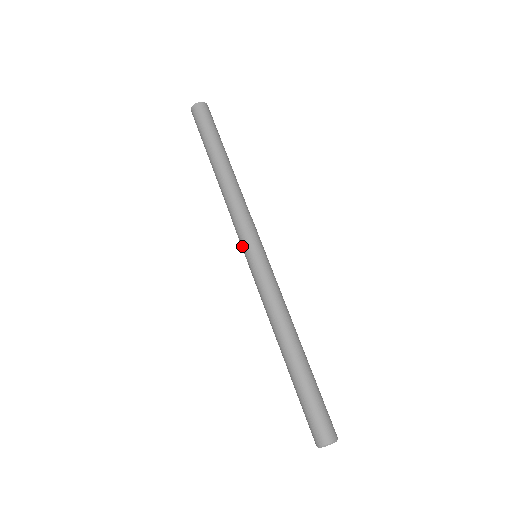
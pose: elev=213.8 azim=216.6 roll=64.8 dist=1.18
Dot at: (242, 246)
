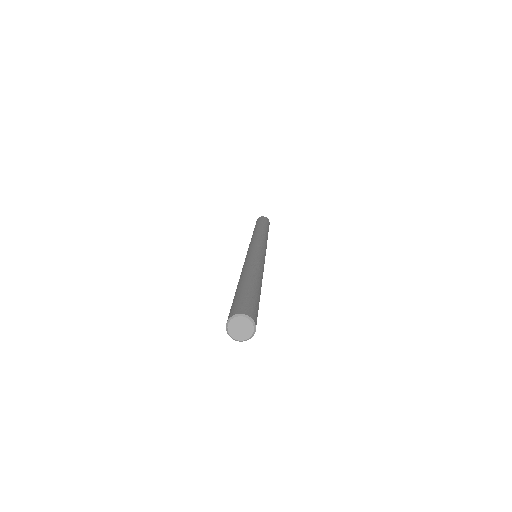
Dot at: (250, 246)
